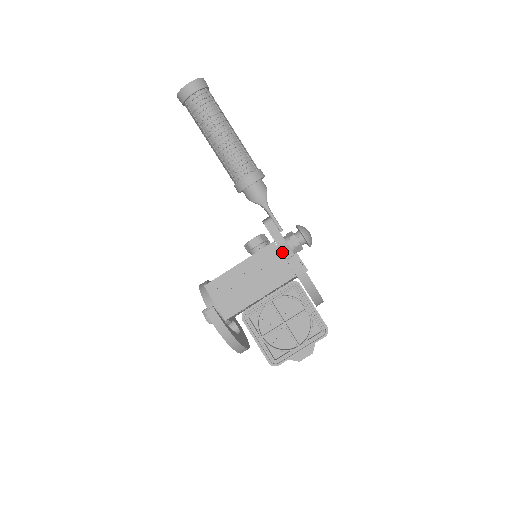
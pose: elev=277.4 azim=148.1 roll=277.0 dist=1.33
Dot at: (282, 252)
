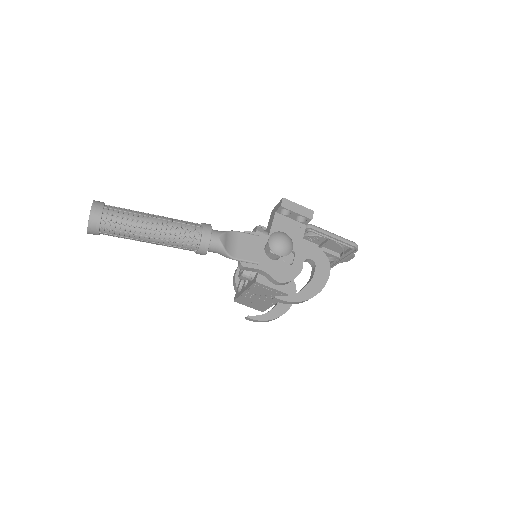
Dot at: (268, 280)
